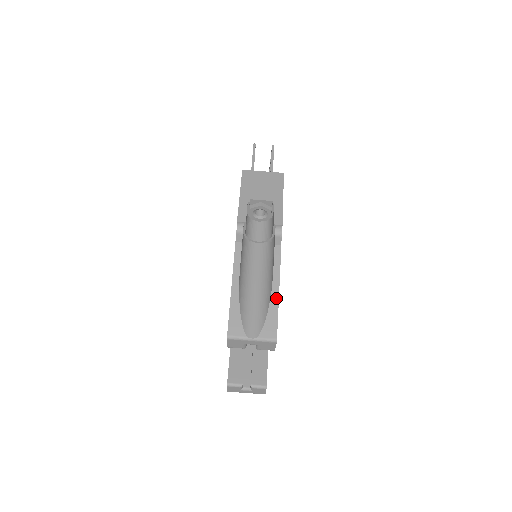
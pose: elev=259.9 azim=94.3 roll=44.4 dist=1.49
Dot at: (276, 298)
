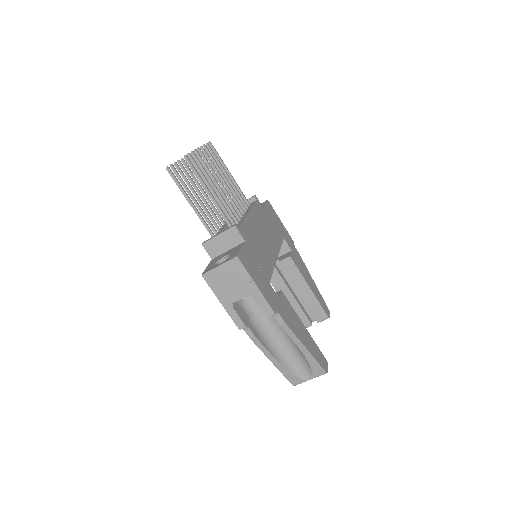
Dot at: (308, 354)
